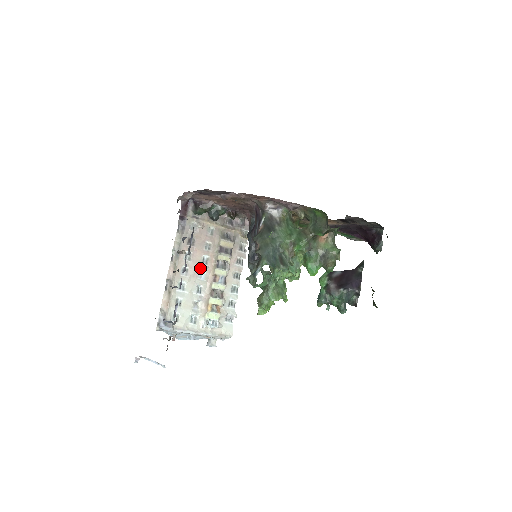
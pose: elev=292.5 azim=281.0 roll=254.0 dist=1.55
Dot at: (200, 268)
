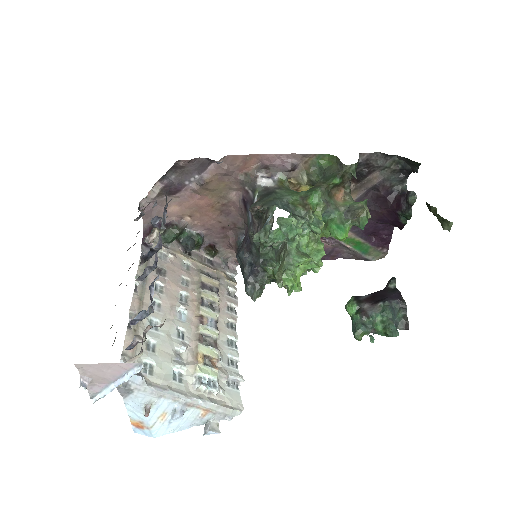
Dot at: (178, 305)
